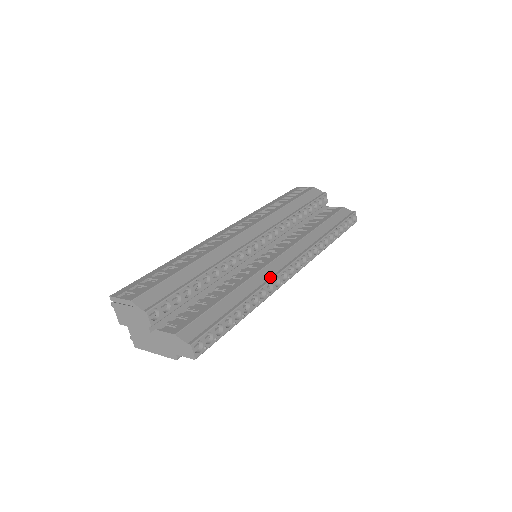
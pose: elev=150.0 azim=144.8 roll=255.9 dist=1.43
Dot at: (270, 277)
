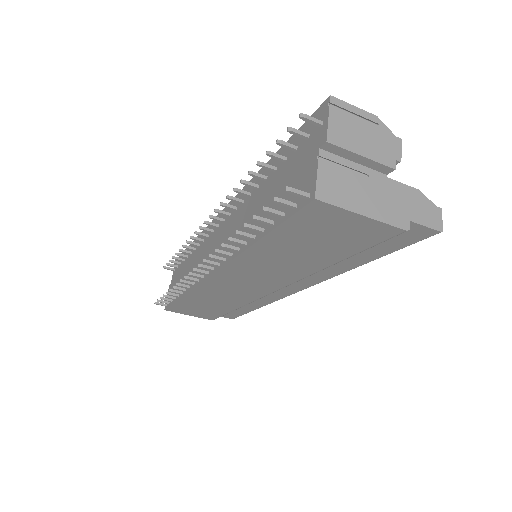
Dot at: occluded
